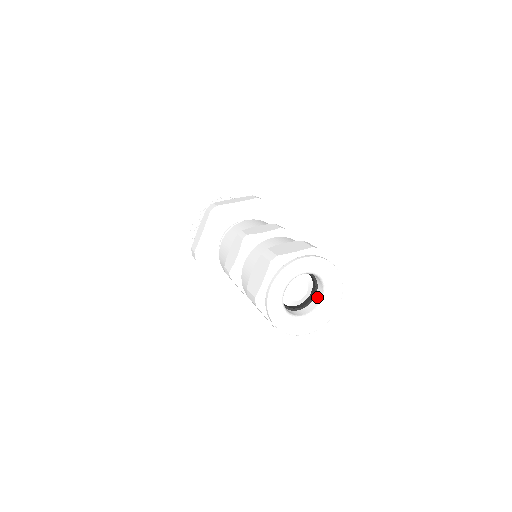
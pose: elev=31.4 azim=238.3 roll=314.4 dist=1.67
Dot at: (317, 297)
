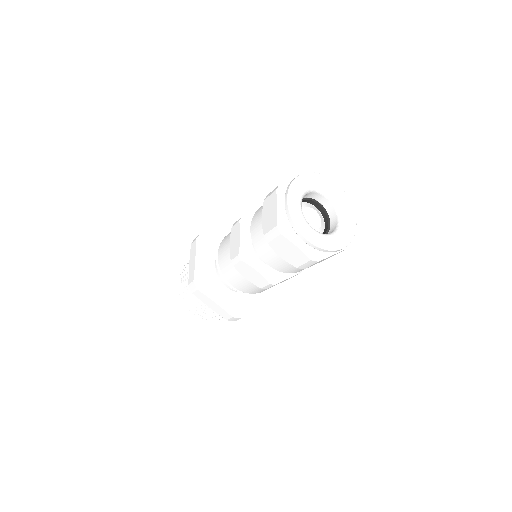
Dot at: (332, 221)
